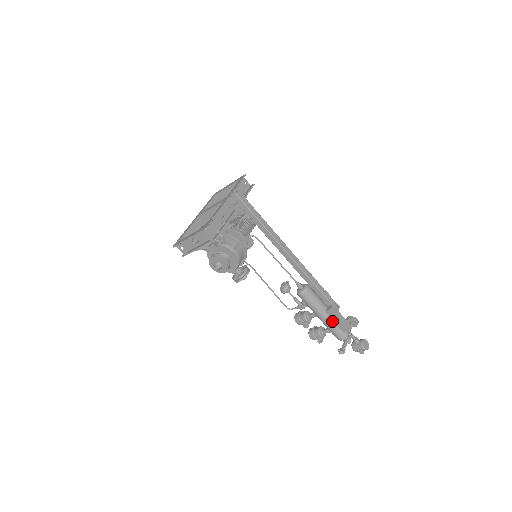
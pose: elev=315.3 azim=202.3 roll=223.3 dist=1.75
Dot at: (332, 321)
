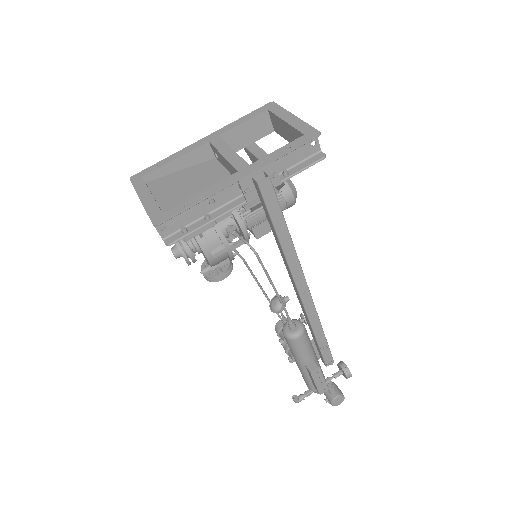
Dot at: (307, 374)
